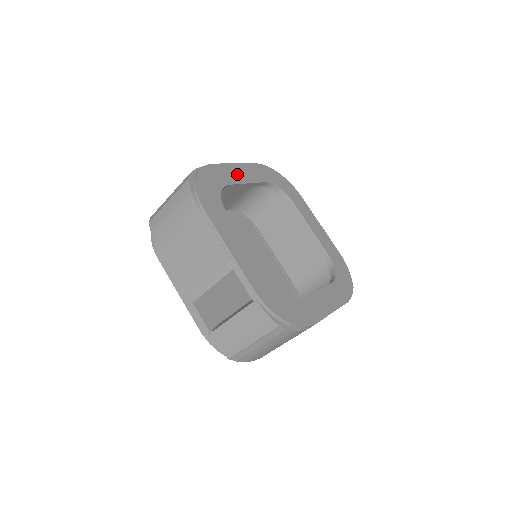
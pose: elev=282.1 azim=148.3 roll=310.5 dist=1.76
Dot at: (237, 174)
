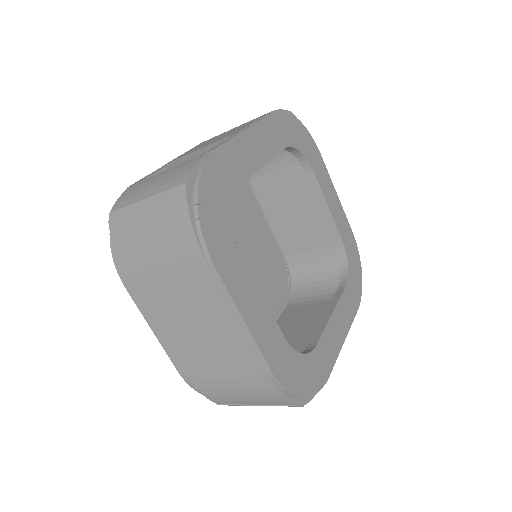
Dot at: (328, 191)
